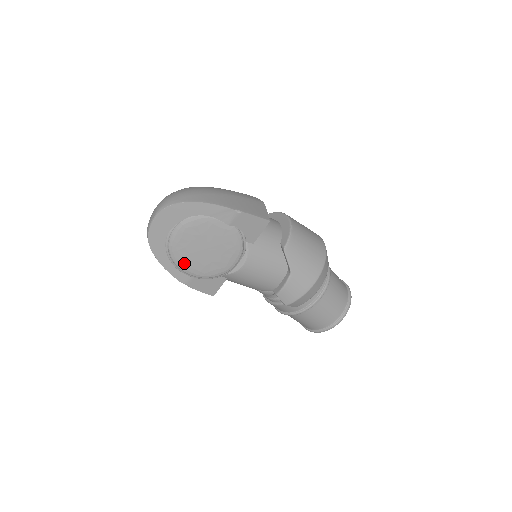
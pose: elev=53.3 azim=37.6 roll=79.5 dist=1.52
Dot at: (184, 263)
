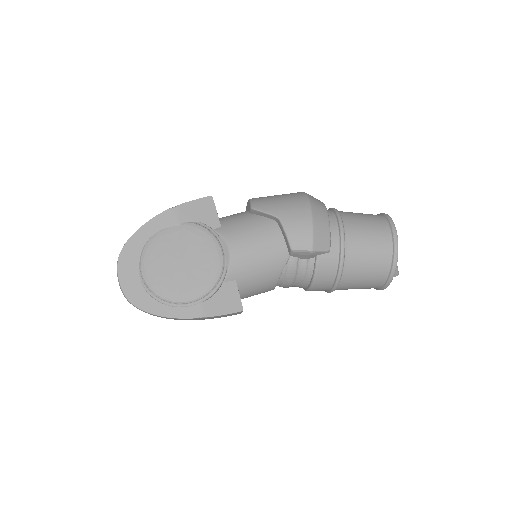
Dot at: (176, 293)
